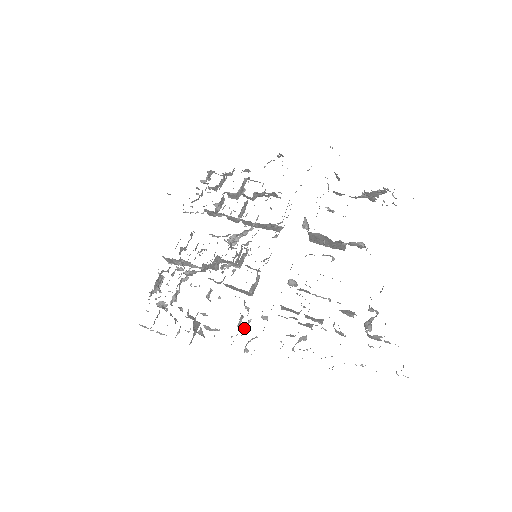
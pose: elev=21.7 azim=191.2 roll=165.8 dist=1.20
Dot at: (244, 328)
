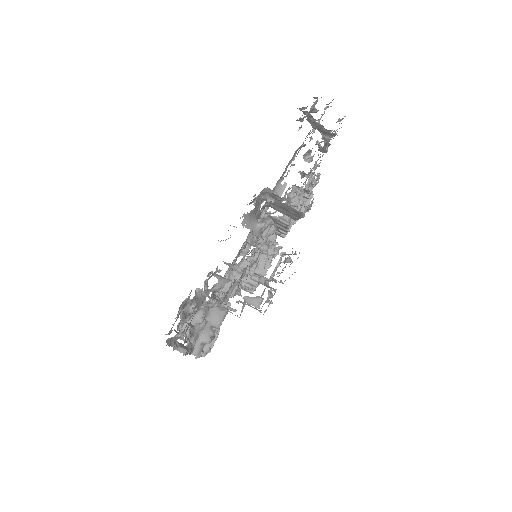
Dot at: occluded
